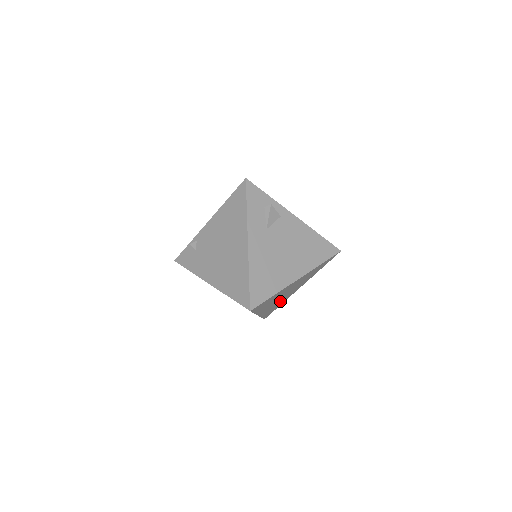
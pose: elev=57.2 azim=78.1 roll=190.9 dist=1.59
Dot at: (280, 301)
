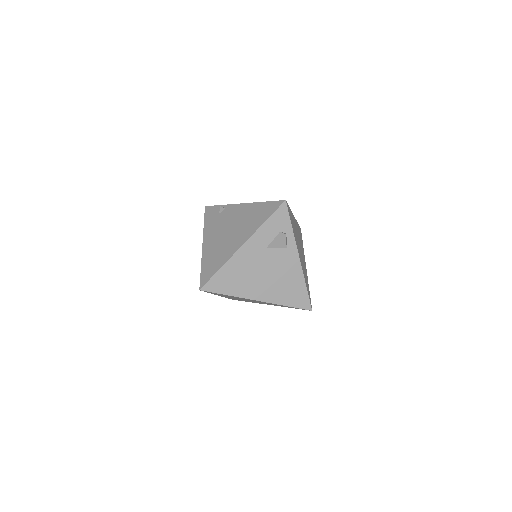
Dot at: occluded
